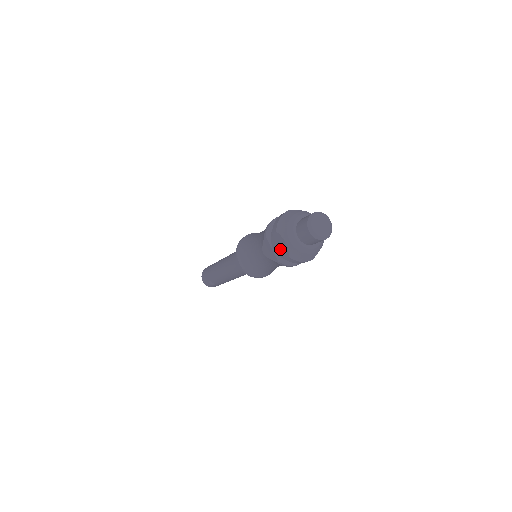
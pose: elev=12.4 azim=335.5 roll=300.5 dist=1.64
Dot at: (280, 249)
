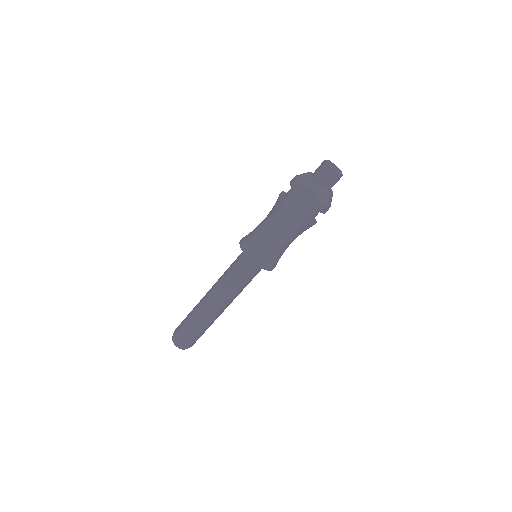
Dot at: (306, 202)
